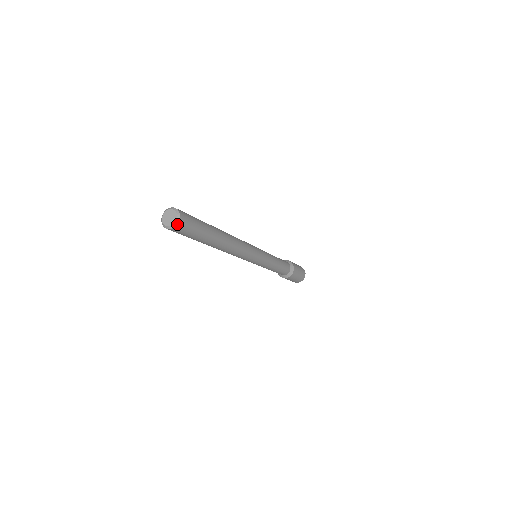
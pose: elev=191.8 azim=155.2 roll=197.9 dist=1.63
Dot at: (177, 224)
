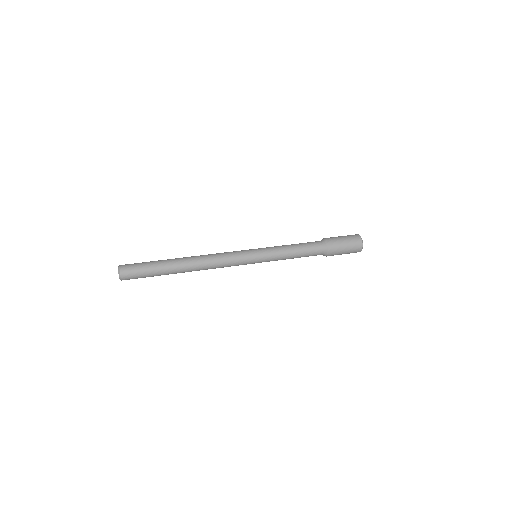
Dot at: occluded
